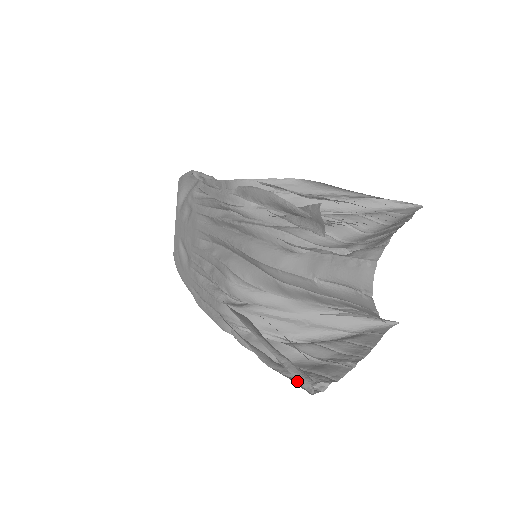
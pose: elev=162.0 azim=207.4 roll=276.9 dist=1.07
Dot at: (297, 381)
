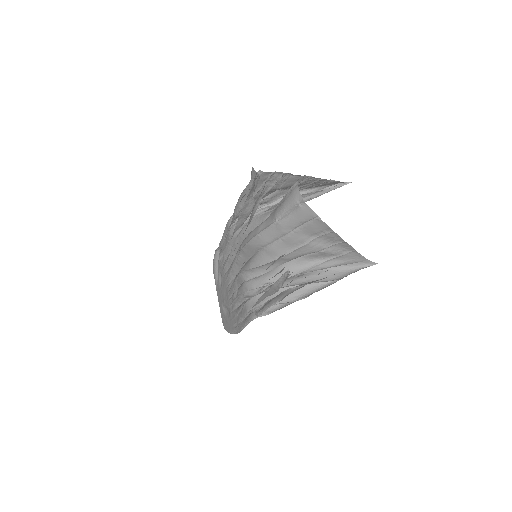
Dot at: occluded
